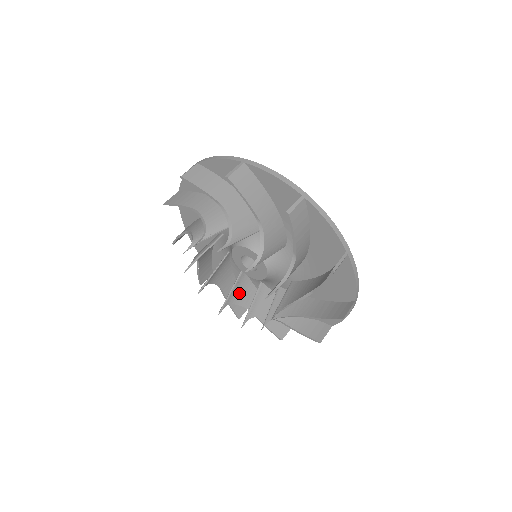
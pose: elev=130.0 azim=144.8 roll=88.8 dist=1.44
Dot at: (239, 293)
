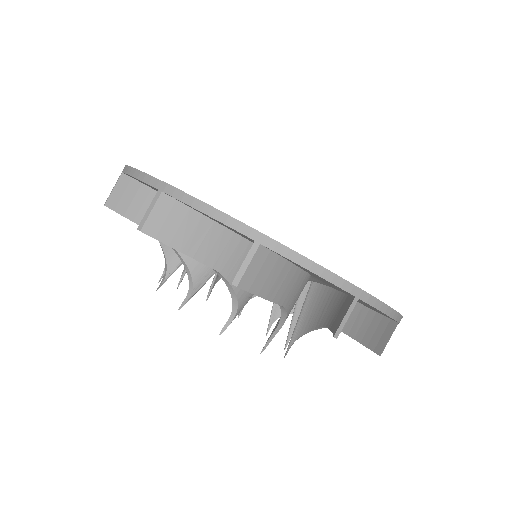
Dot at: occluded
